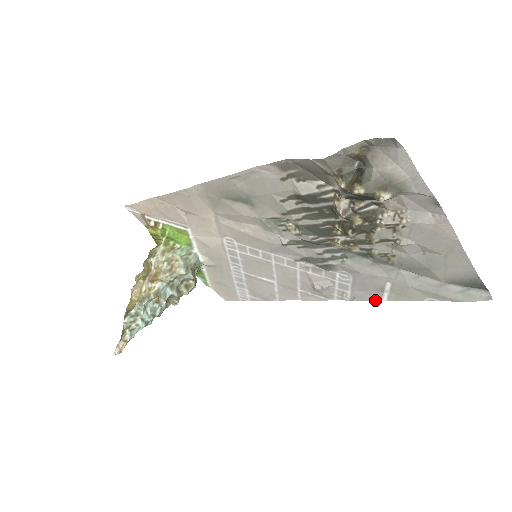
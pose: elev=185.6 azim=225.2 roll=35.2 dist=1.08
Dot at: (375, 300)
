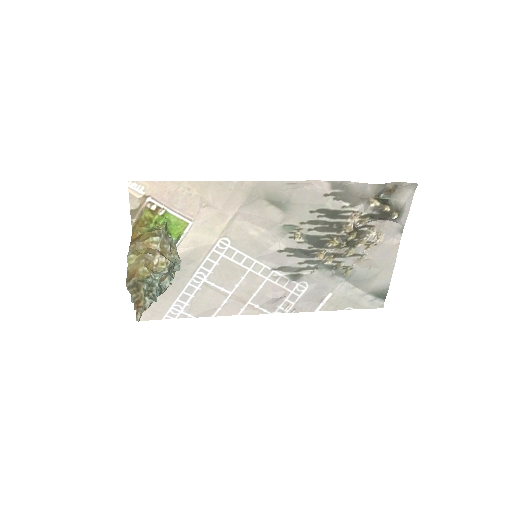
Dot at: (309, 311)
